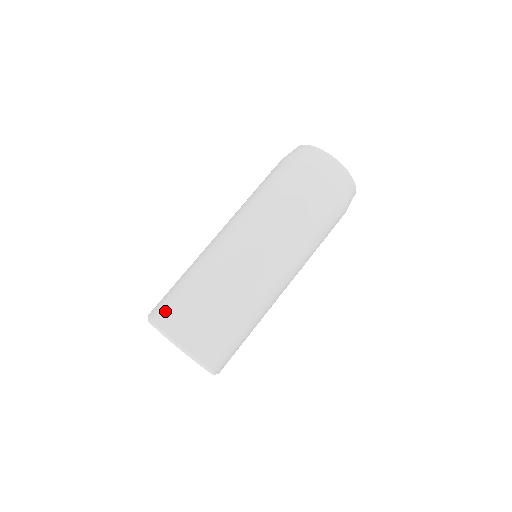
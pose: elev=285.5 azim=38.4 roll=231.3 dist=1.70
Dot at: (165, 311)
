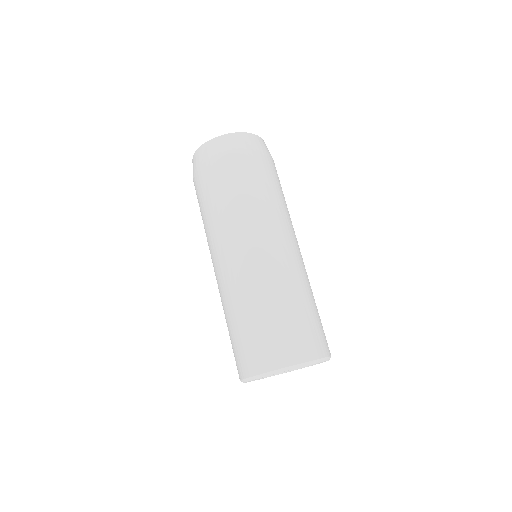
Dot at: occluded
